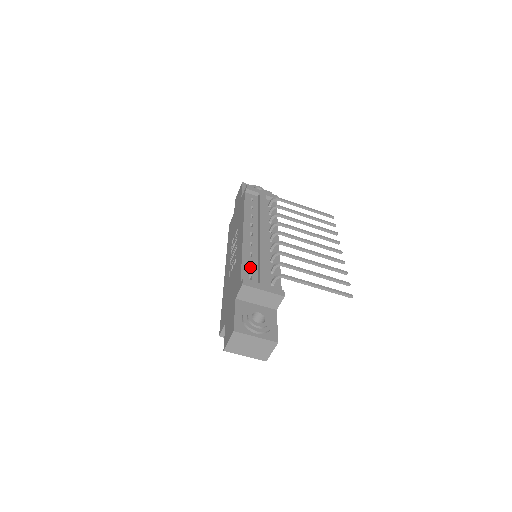
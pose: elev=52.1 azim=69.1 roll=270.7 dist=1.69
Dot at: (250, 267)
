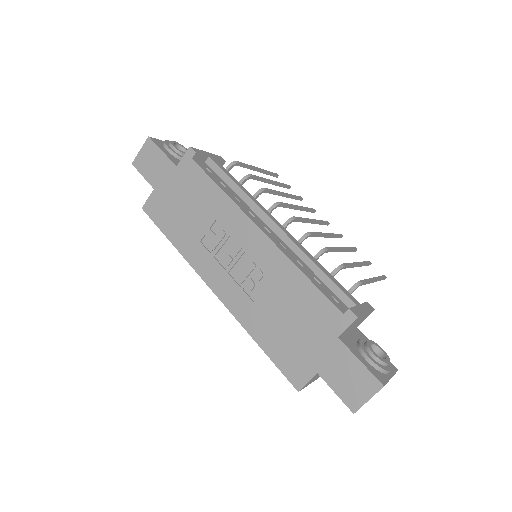
Dot at: occluded
